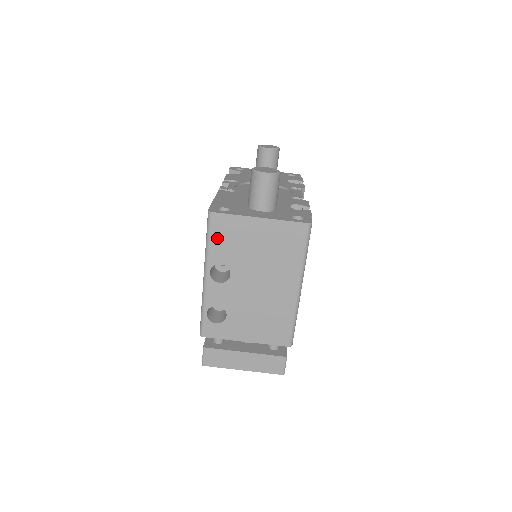
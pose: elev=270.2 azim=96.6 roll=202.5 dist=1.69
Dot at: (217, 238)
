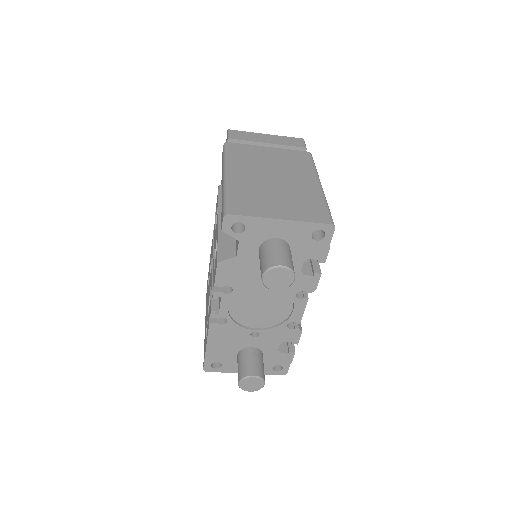
Dot at: occluded
